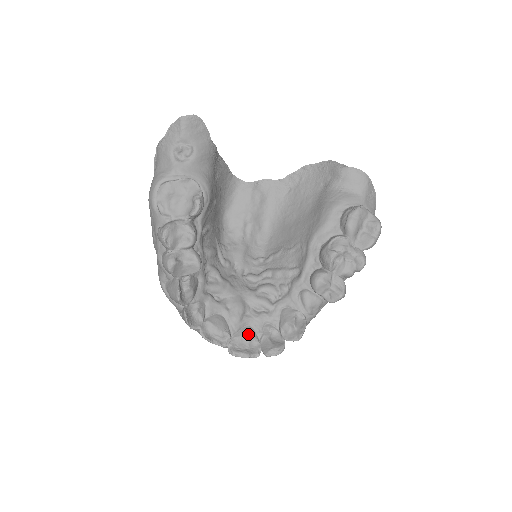
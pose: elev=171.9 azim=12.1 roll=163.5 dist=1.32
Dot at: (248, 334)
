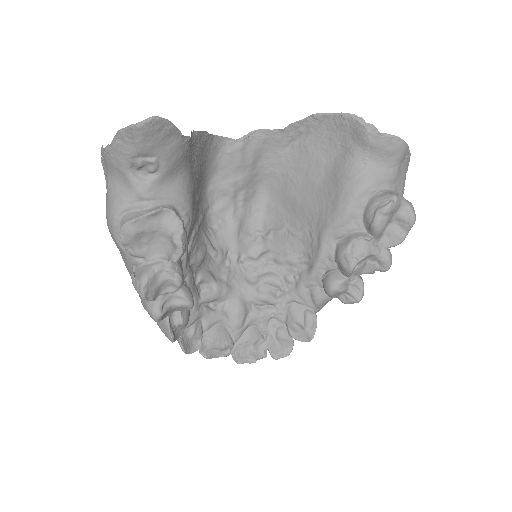
Dot at: (252, 337)
